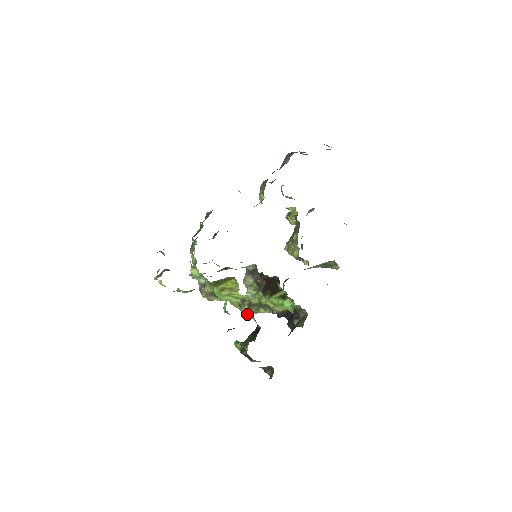
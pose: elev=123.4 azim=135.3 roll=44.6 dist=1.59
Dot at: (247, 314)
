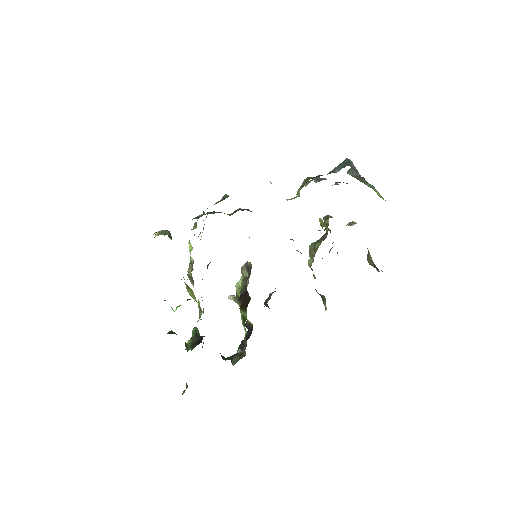
Dot at: occluded
